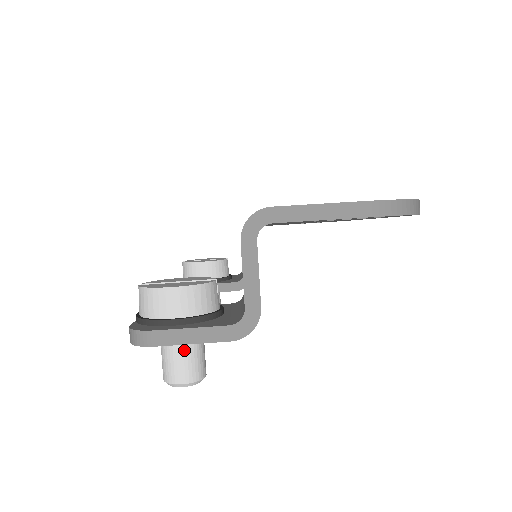
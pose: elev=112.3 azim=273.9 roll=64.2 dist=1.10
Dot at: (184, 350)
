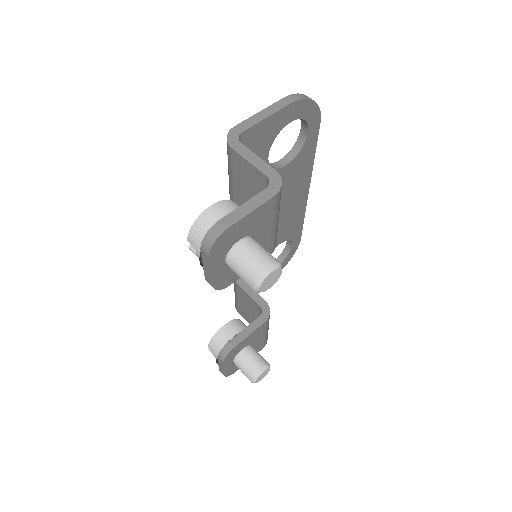
Dot at: (251, 247)
